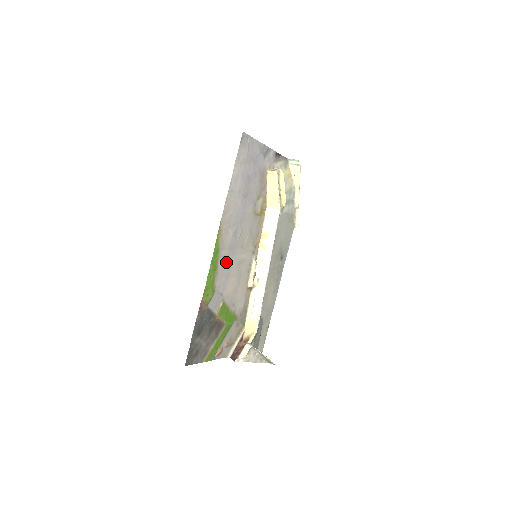
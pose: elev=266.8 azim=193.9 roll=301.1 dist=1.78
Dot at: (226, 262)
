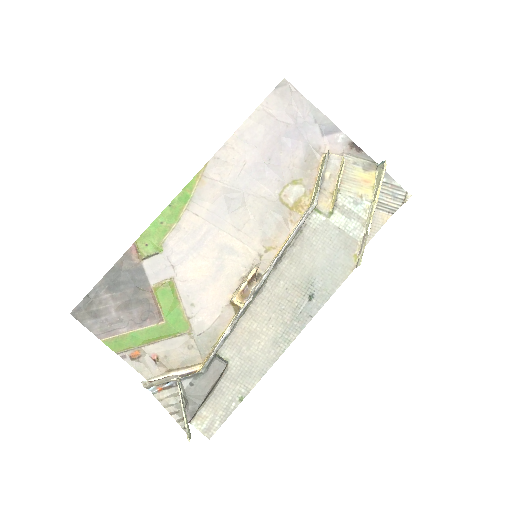
Dot at: (199, 227)
